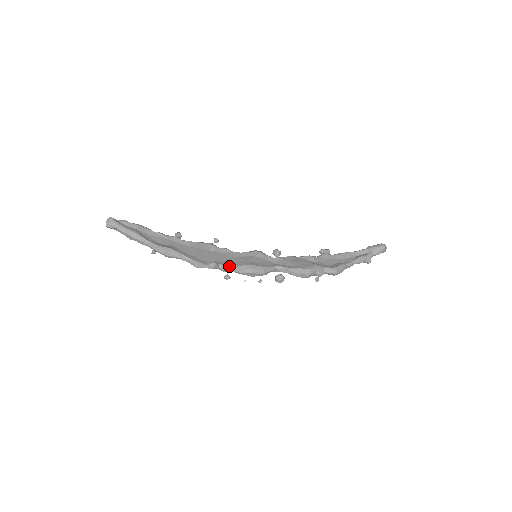
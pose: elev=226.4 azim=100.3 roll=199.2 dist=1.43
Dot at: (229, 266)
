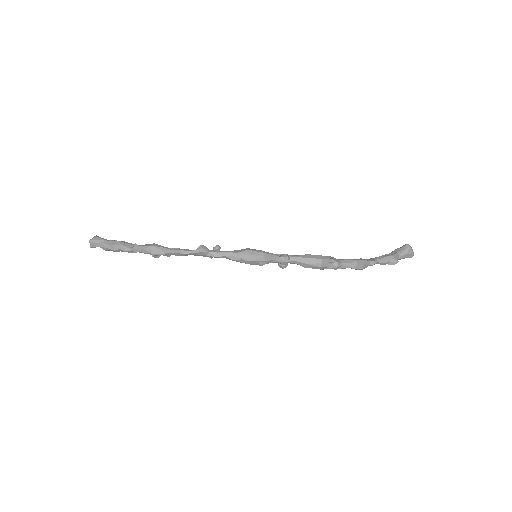
Dot at: (221, 251)
